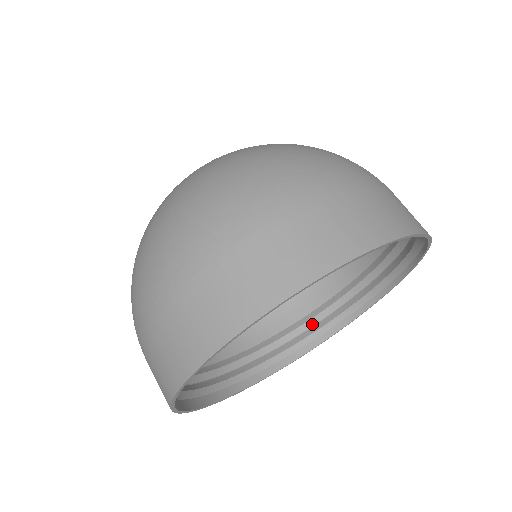
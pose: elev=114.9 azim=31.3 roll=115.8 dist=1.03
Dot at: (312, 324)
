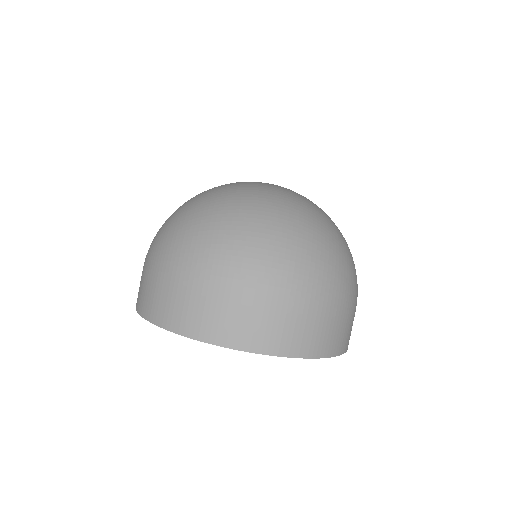
Dot at: occluded
